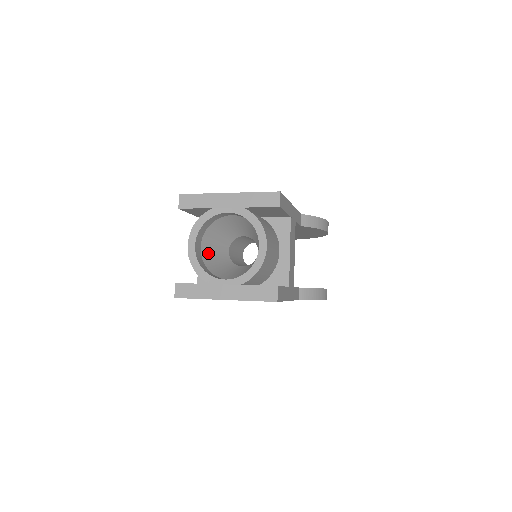
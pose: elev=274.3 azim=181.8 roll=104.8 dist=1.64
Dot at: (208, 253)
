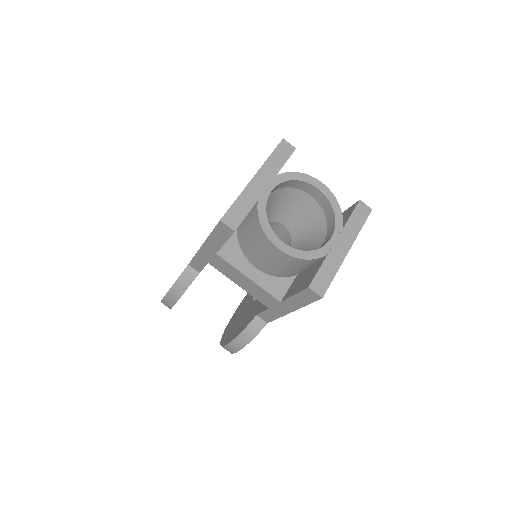
Dot at: occluded
